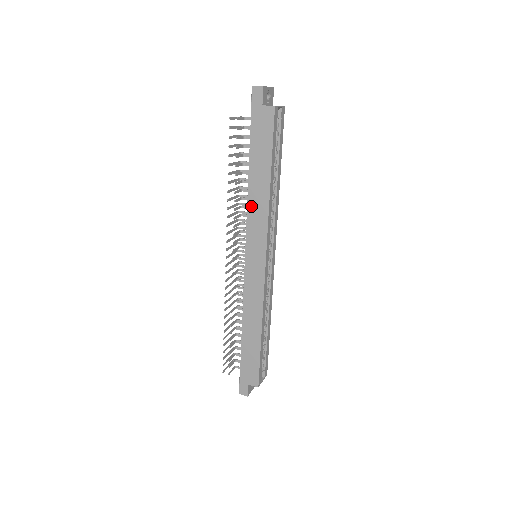
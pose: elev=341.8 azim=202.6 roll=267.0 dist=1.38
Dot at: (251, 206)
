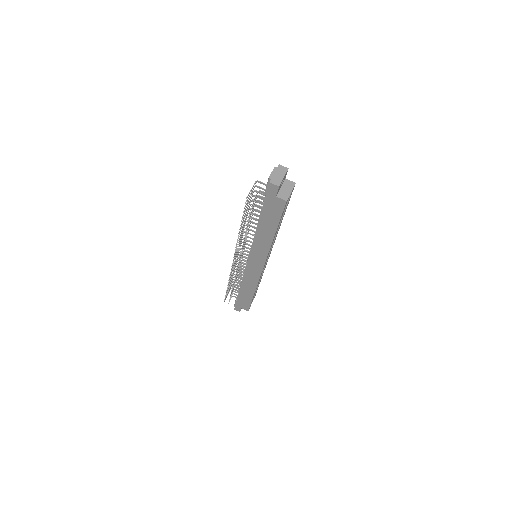
Dot at: (257, 241)
